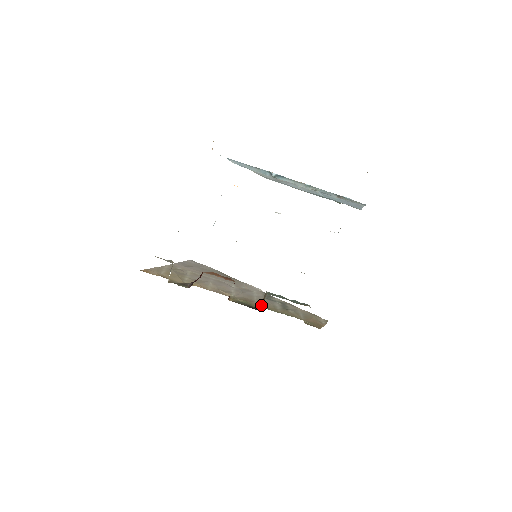
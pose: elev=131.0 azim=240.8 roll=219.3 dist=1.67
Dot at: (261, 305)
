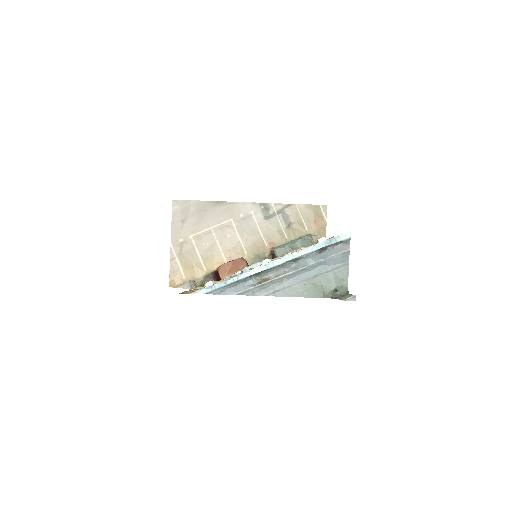
Dot at: (273, 252)
